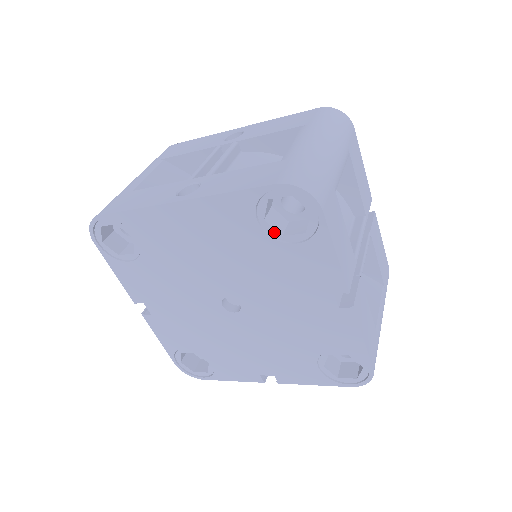
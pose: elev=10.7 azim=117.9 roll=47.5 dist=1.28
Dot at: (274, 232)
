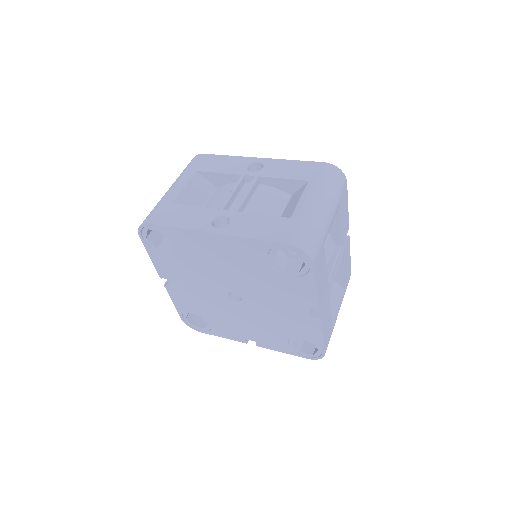
Dot at: (278, 266)
